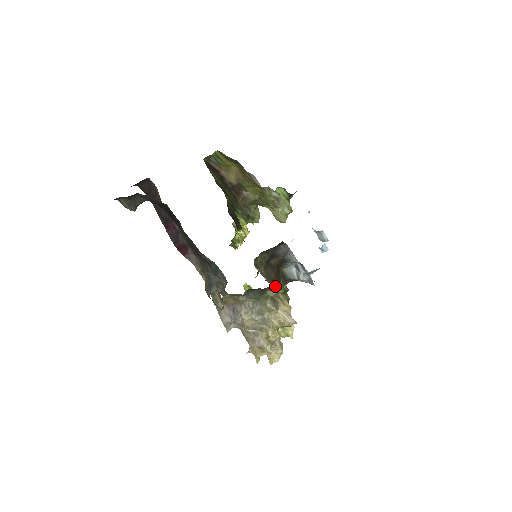
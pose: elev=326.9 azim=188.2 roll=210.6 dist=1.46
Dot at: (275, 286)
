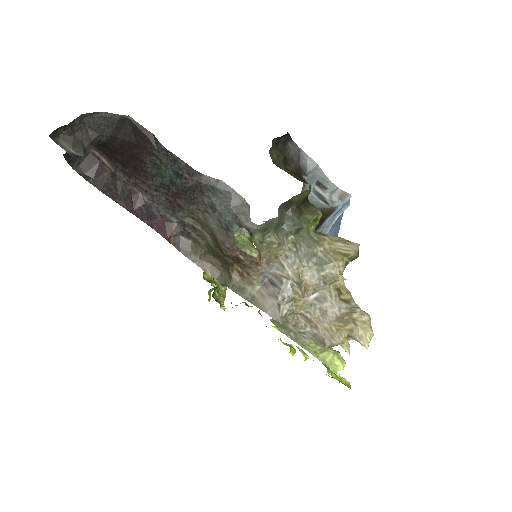
Dot at: (308, 205)
